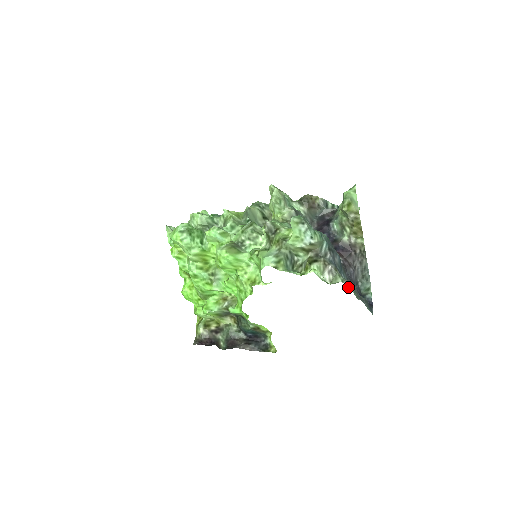
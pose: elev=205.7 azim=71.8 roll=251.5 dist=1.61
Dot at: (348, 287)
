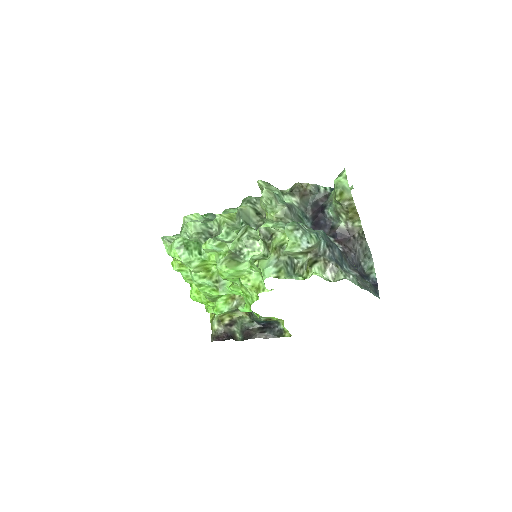
Dot at: occluded
